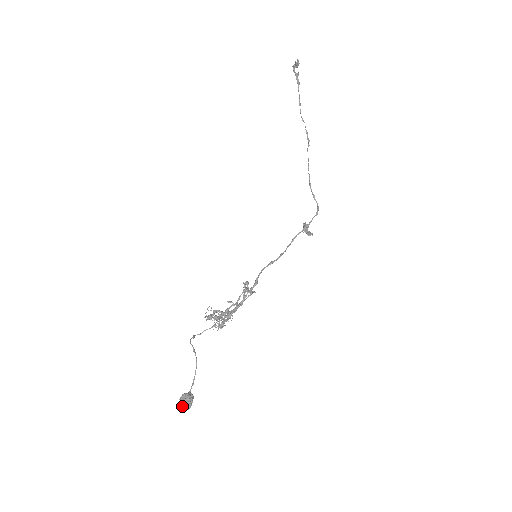
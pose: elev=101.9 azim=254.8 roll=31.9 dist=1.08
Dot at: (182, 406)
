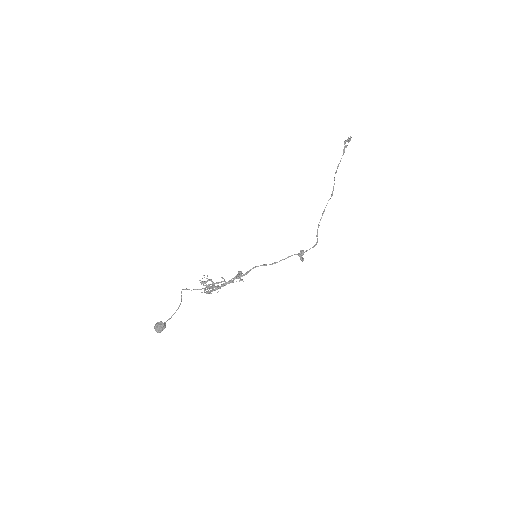
Dot at: (155, 328)
